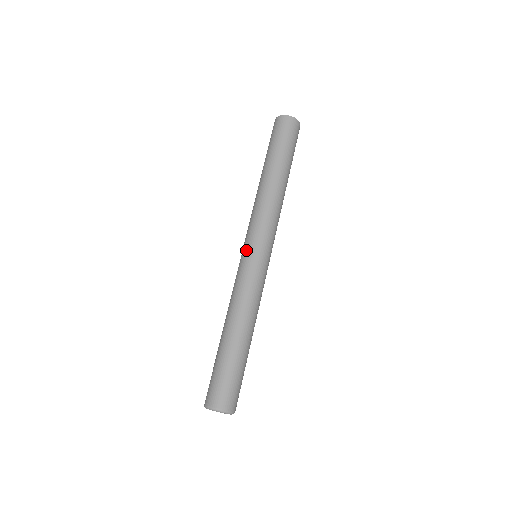
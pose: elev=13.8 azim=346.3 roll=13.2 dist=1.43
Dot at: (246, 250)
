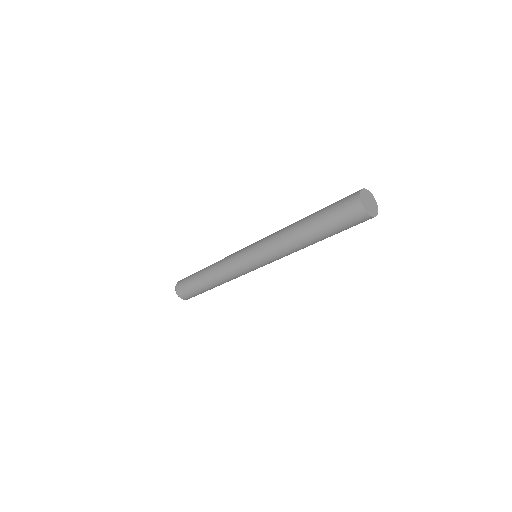
Dot at: (247, 251)
